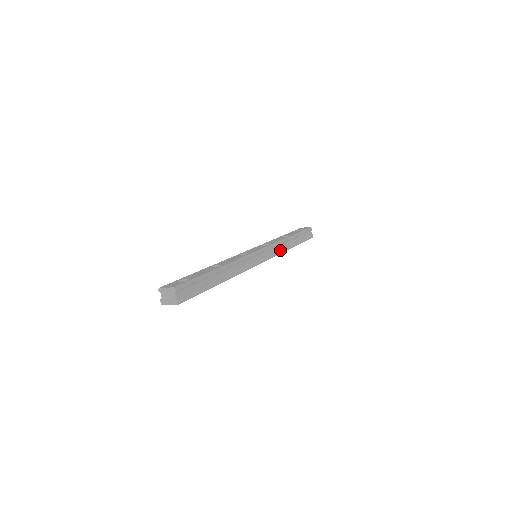
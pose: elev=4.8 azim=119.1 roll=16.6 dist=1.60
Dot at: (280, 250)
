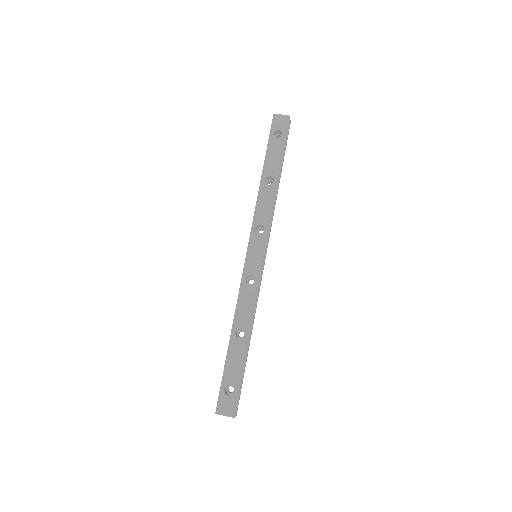
Dot at: (272, 216)
